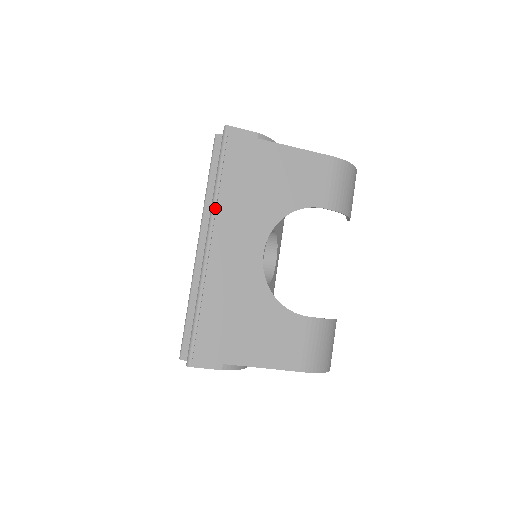
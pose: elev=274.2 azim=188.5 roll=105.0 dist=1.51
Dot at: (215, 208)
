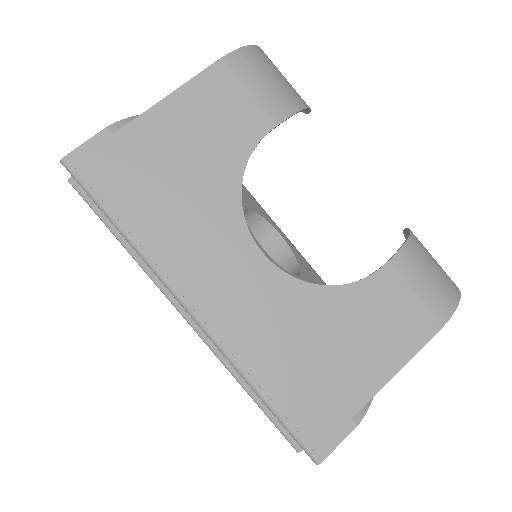
Dot at: (155, 266)
